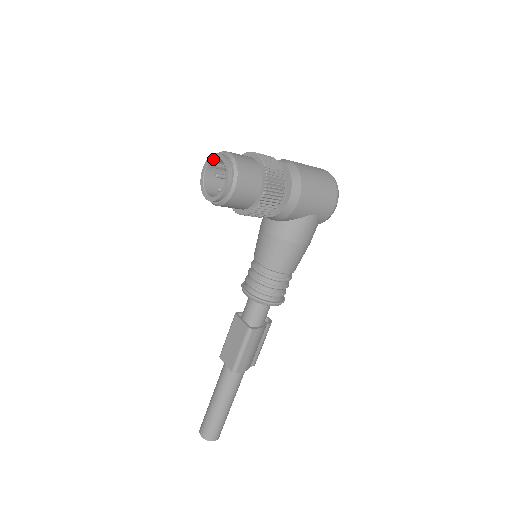
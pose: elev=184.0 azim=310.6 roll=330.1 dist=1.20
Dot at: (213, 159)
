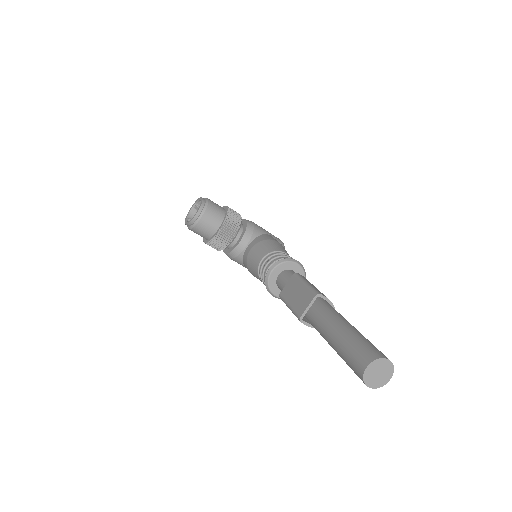
Dot at: (188, 215)
